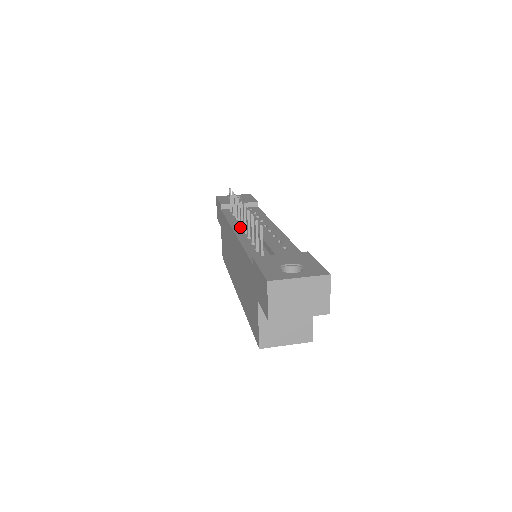
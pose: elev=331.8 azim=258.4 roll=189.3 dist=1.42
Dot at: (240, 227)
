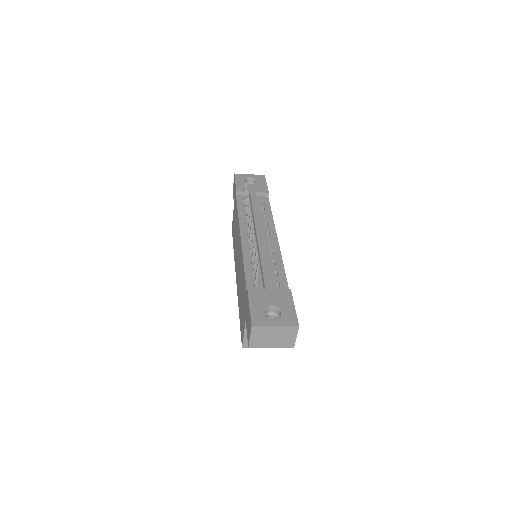
Dot at: (247, 231)
